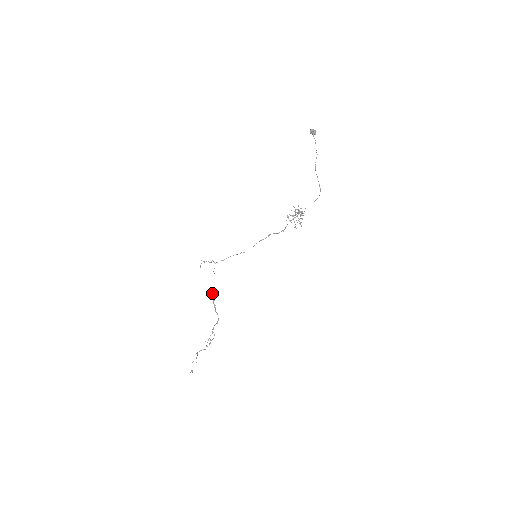
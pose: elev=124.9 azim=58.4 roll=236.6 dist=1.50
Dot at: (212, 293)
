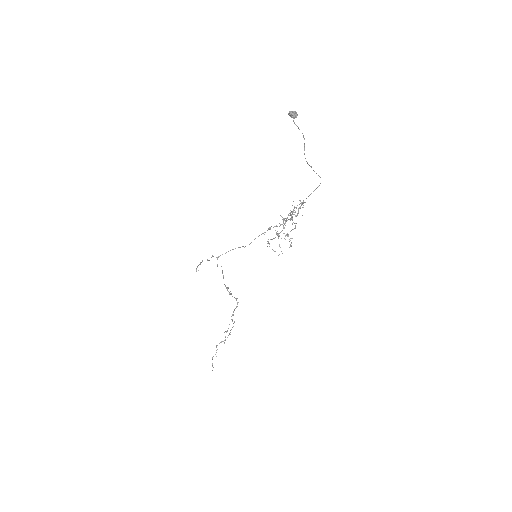
Dot at: occluded
